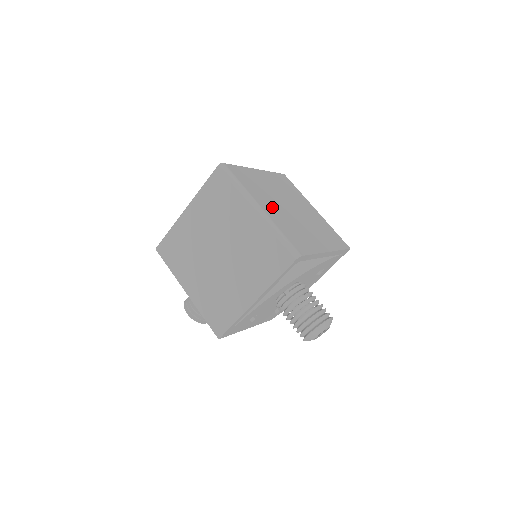
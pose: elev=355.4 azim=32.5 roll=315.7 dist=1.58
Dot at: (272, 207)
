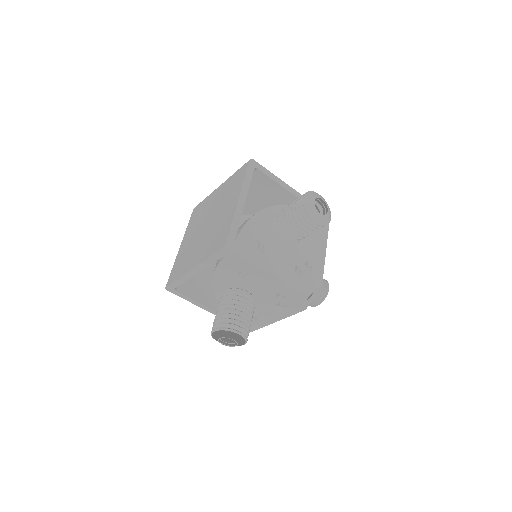
Dot at: occluded
